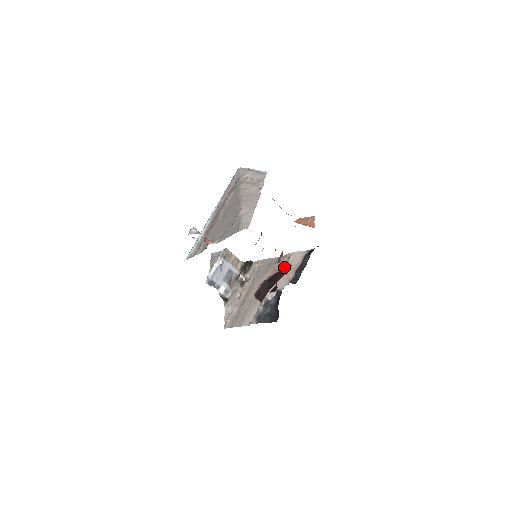
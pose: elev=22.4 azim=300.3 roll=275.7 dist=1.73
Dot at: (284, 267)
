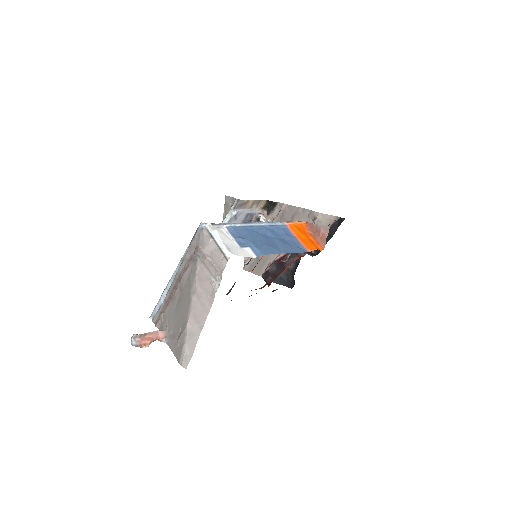
Dot at: occluded
